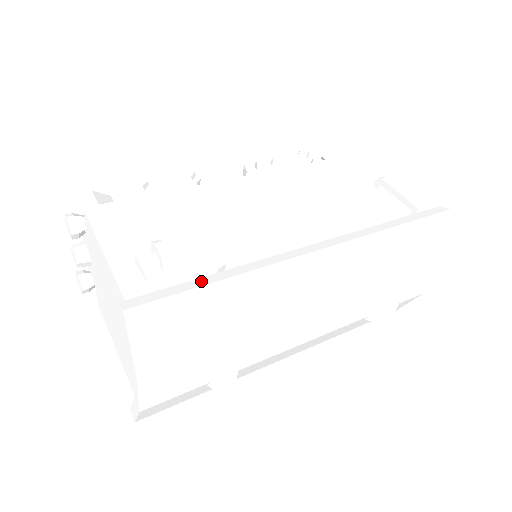
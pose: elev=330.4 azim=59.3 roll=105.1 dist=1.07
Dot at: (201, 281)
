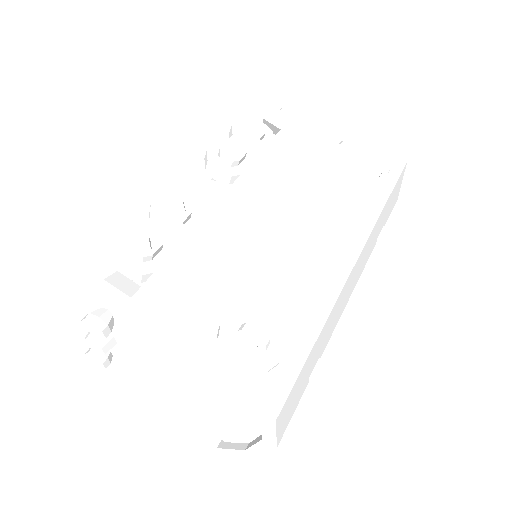
Dot at: (303, 346)
